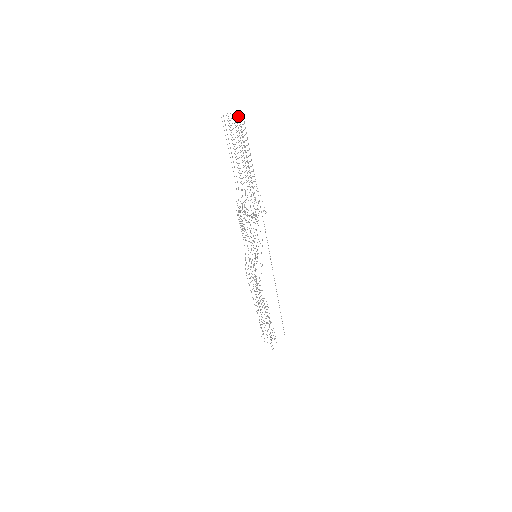
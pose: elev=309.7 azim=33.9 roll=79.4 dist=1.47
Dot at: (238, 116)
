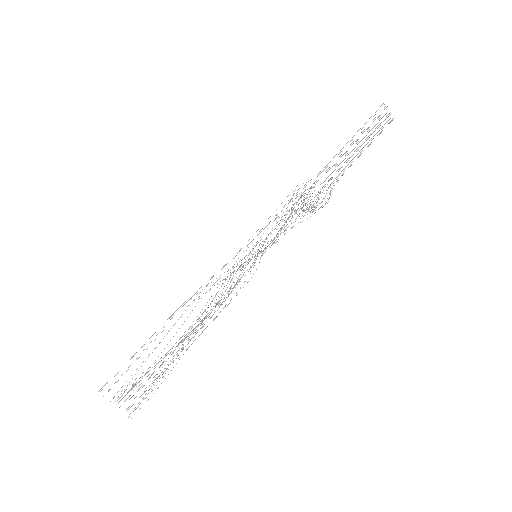
Dot at: occluded
